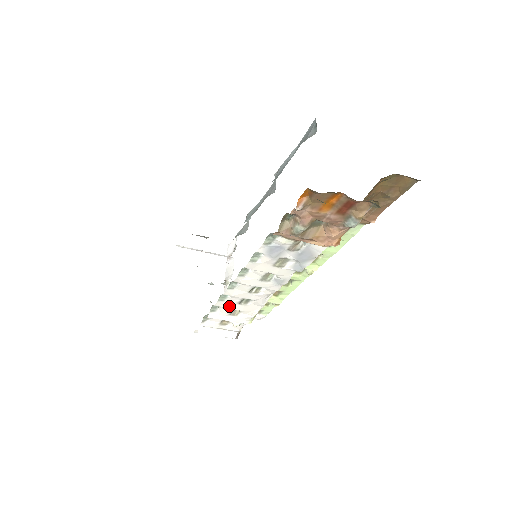
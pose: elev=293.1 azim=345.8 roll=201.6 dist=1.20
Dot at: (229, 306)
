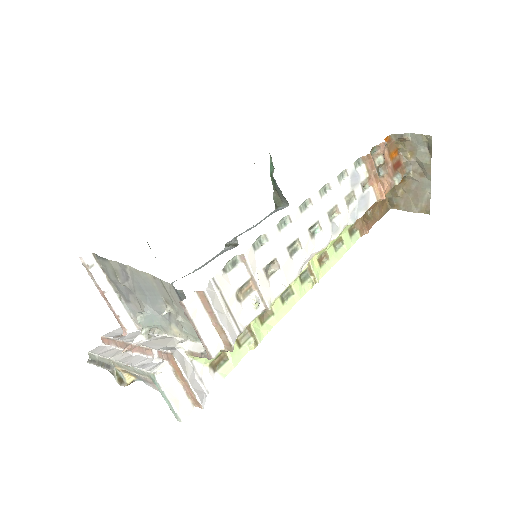
Dot at: (276, 247)
